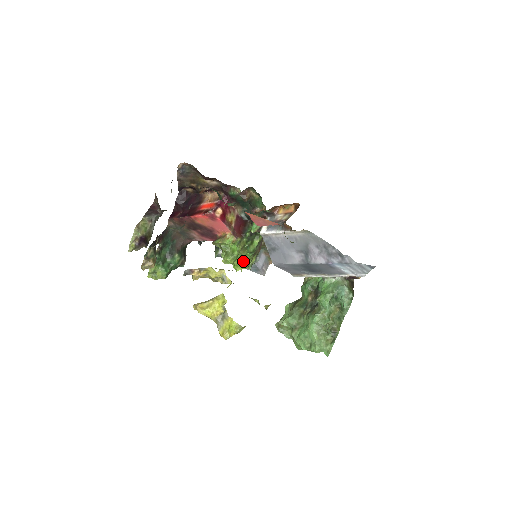
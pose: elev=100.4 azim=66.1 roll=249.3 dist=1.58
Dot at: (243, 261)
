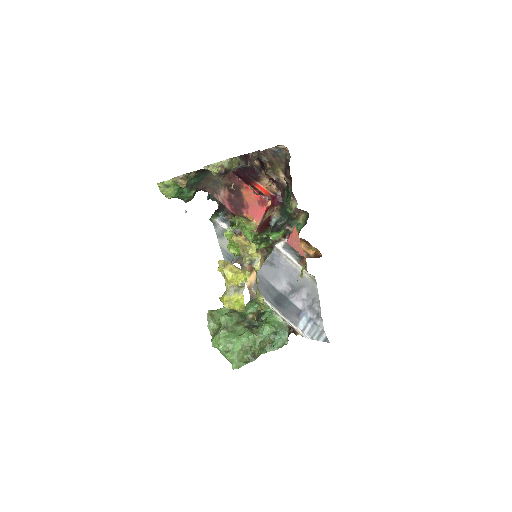
Dot at: occluded
